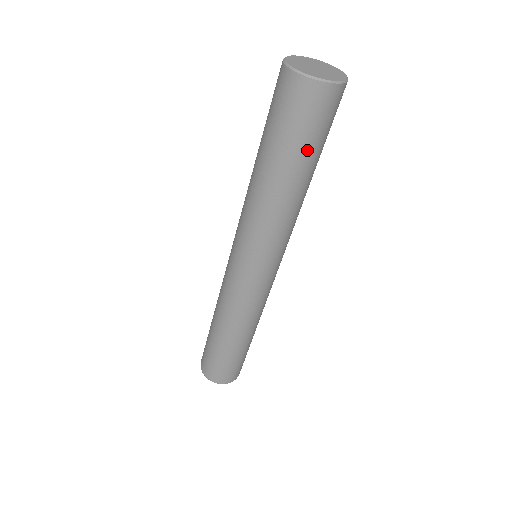
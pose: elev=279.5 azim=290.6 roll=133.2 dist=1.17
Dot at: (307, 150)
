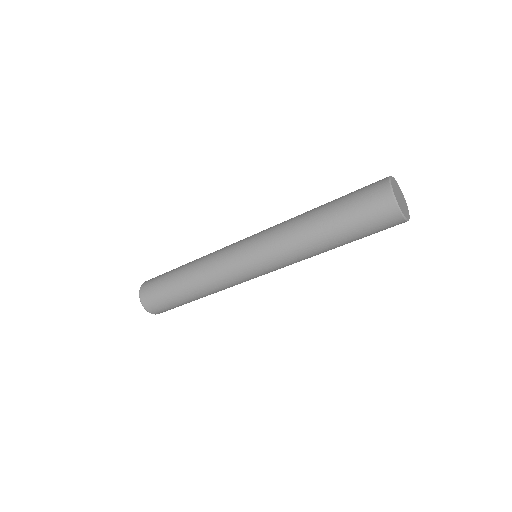
Dot at: (356, 235)
